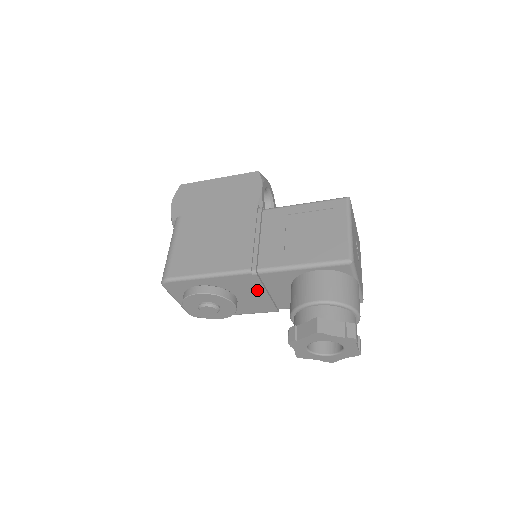
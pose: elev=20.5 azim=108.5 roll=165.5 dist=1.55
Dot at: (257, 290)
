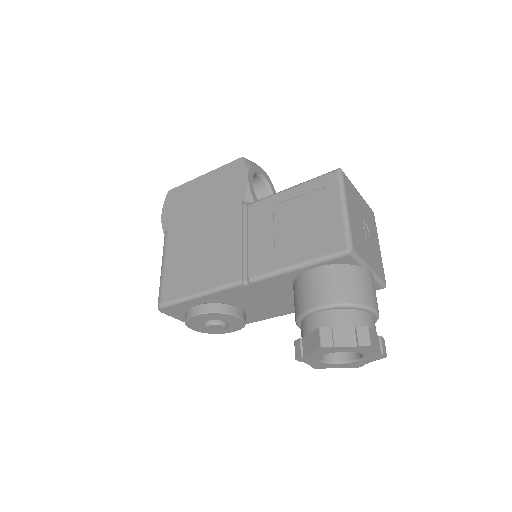
Dot at: (259, 298)
